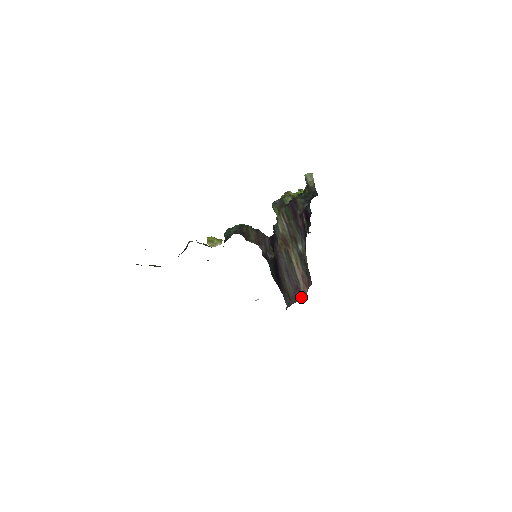
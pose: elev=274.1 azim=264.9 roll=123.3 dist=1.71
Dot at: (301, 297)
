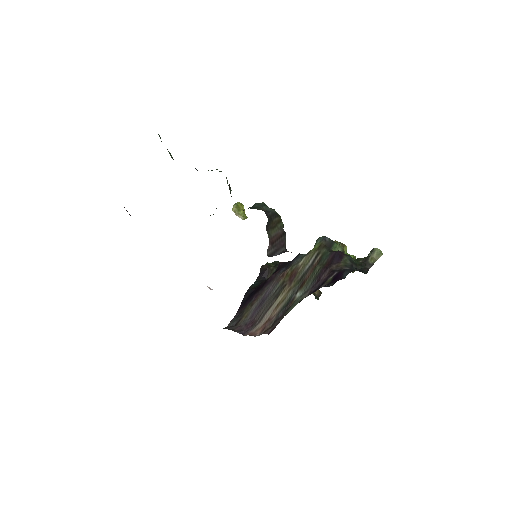
Dot at: (247, 334)
